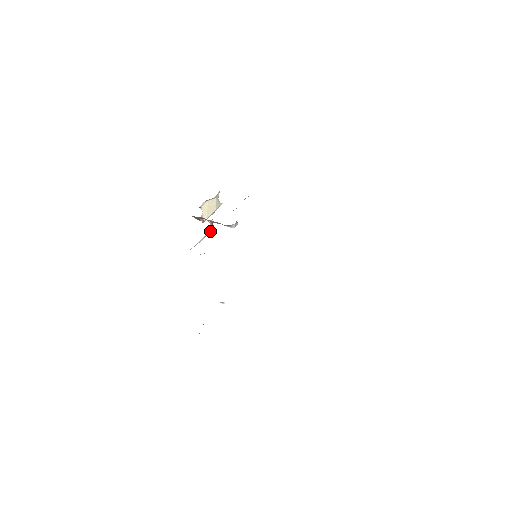
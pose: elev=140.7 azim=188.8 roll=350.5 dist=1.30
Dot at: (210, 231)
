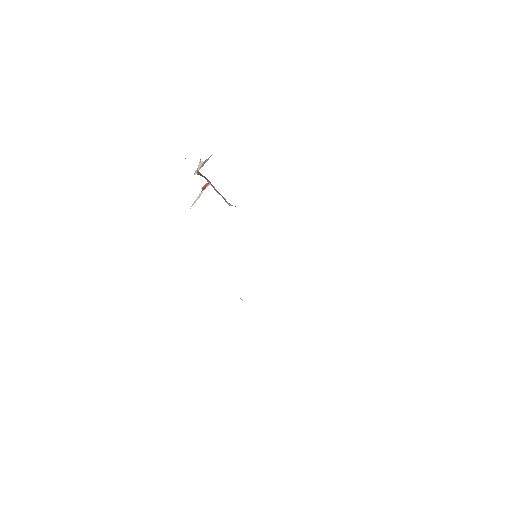
Dot at: occluded
